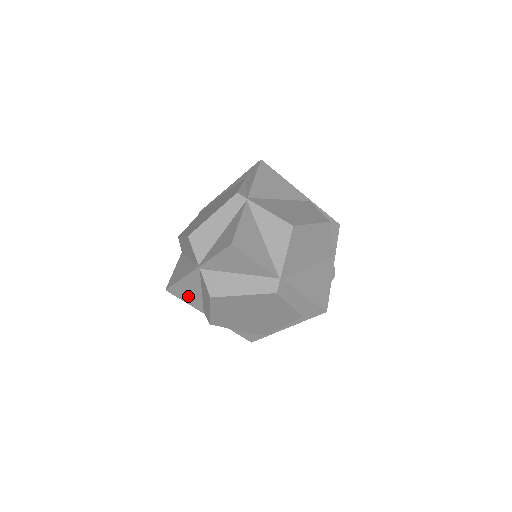
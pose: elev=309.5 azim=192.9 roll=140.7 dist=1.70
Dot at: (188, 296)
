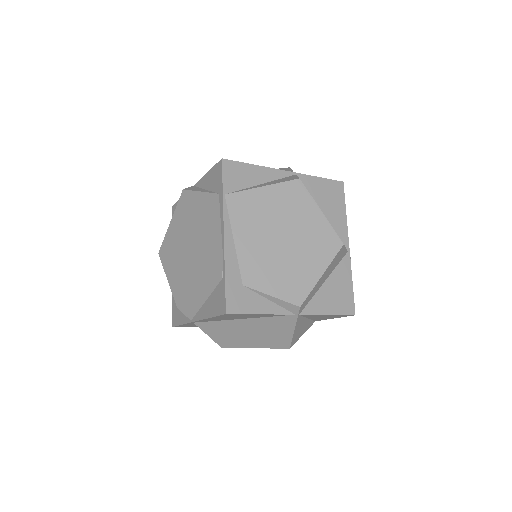
Dot at: (180, 311)
